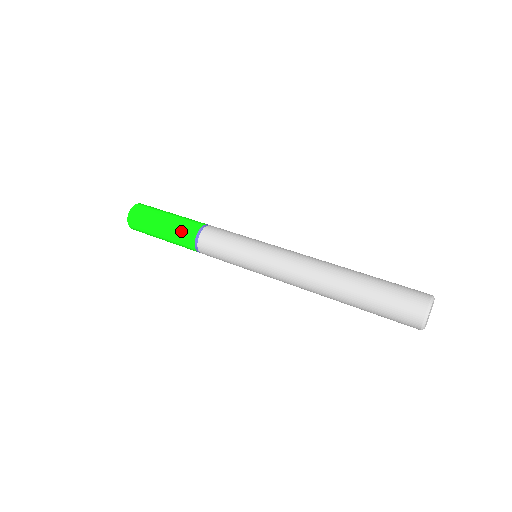
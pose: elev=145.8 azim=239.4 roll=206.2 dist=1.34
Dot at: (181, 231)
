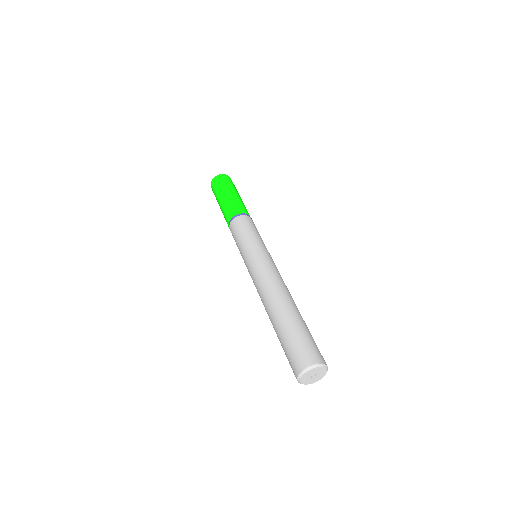
Dot at: (225, 213)
